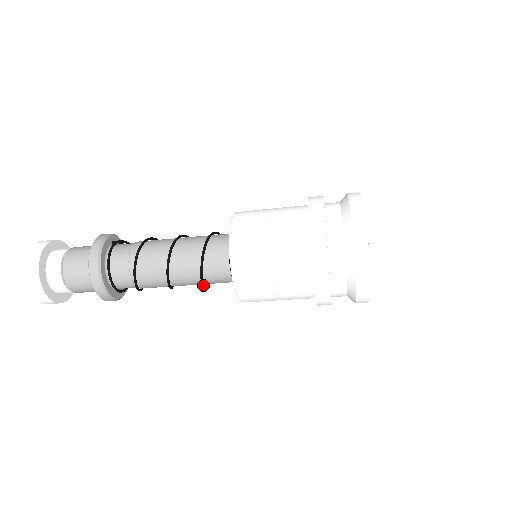
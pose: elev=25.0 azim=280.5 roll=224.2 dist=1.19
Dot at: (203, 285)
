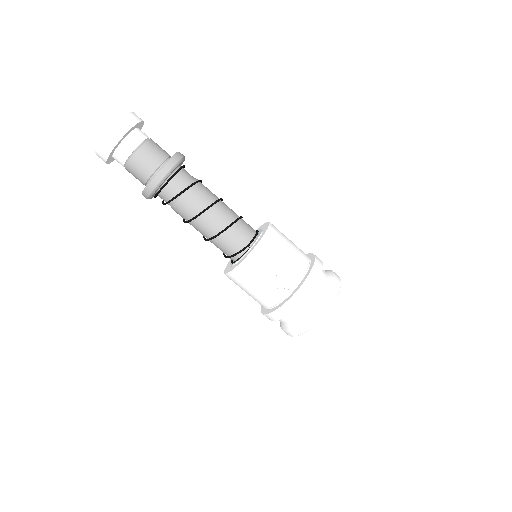
Dot at: (231, 225)
